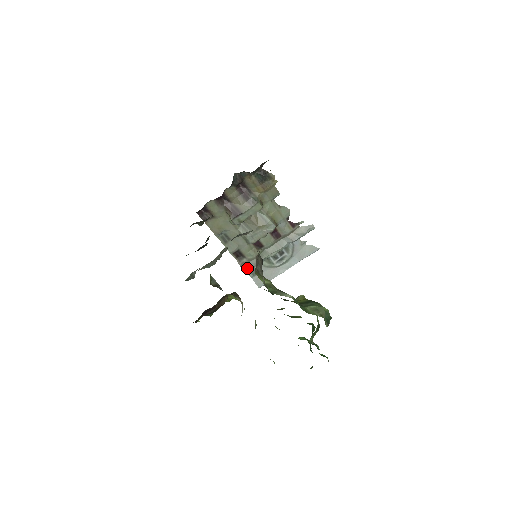
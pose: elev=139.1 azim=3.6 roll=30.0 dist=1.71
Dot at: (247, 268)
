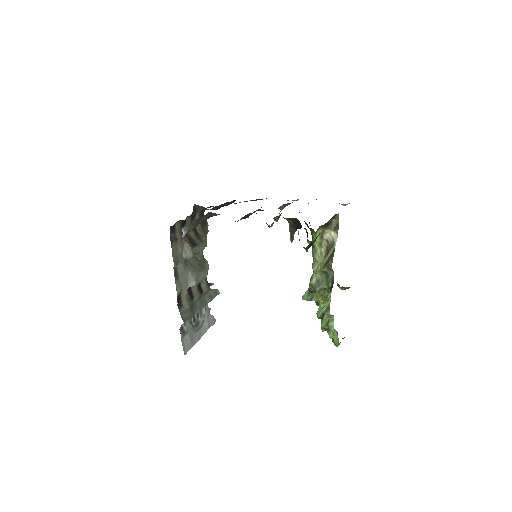
Dot at: (185, 319)
